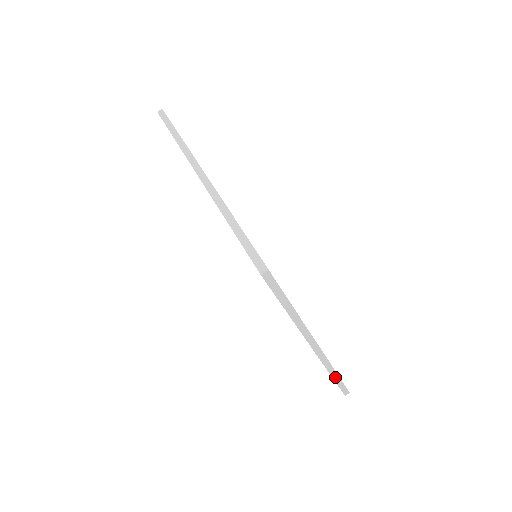
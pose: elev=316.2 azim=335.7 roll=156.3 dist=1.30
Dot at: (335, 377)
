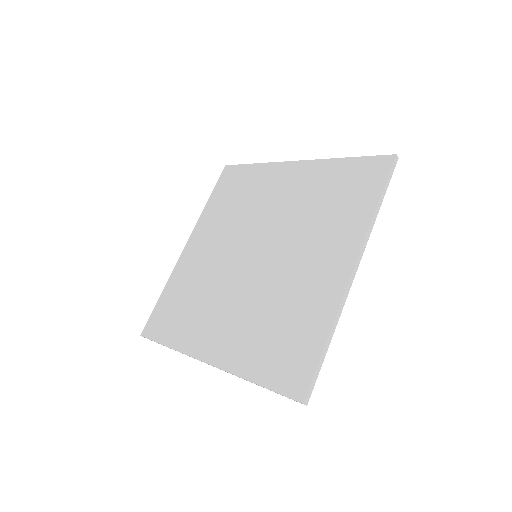
Dot at: (327, 343)
